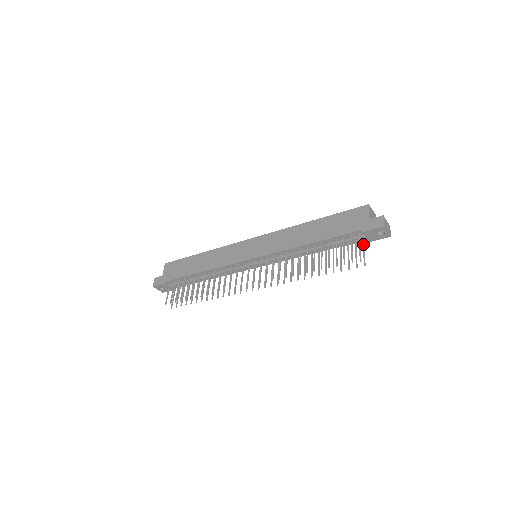
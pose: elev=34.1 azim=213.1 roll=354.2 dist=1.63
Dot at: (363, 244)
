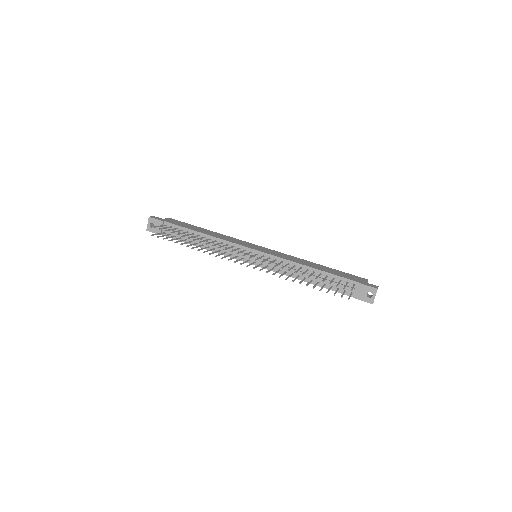
Dot at: (351, 293)
